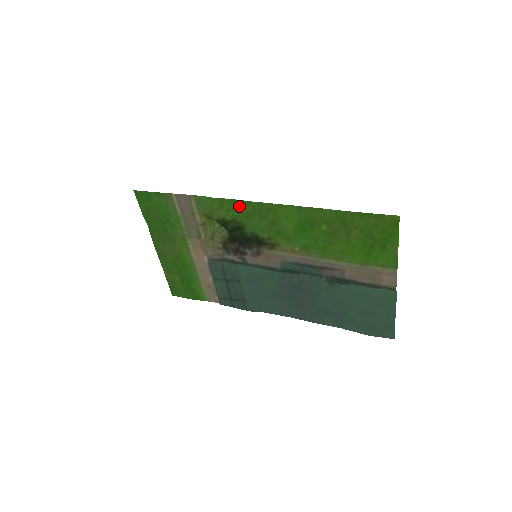
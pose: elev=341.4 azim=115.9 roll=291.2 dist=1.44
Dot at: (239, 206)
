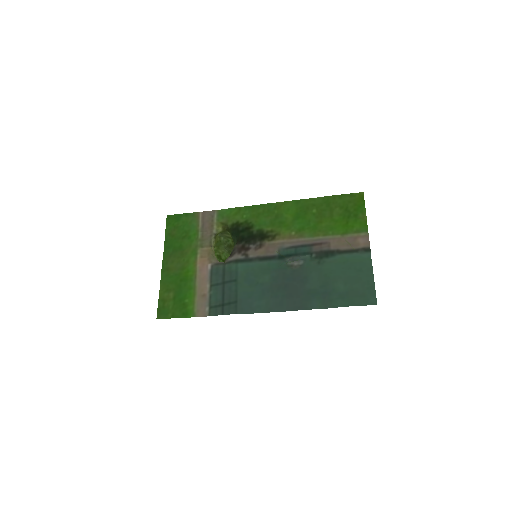
Dot at: (253, 210)
